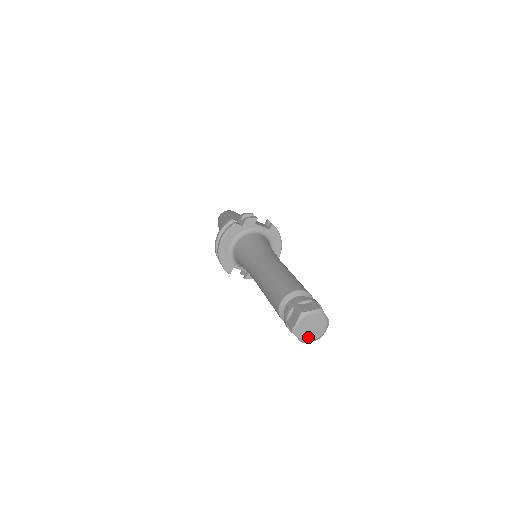
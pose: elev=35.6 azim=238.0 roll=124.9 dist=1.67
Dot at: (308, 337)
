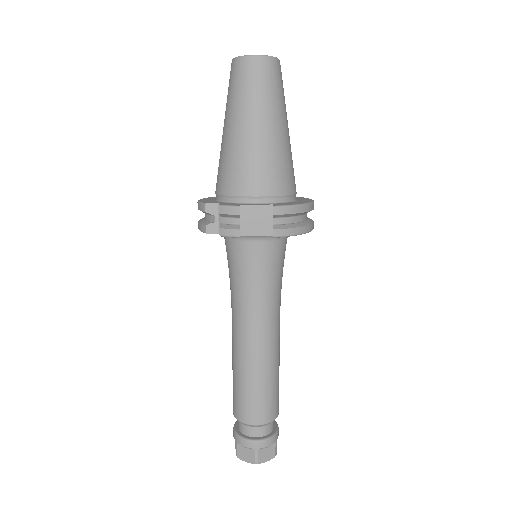
Dot at: occluded
